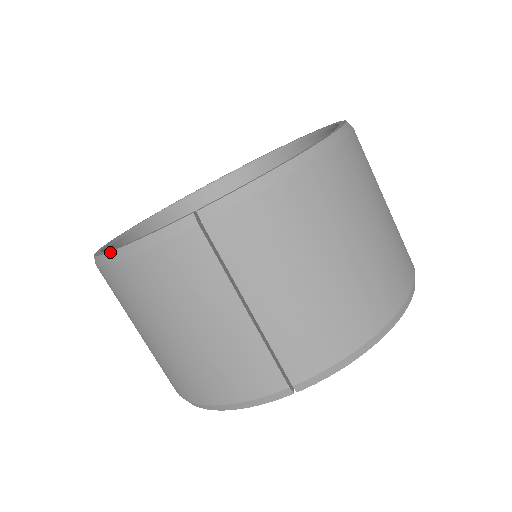
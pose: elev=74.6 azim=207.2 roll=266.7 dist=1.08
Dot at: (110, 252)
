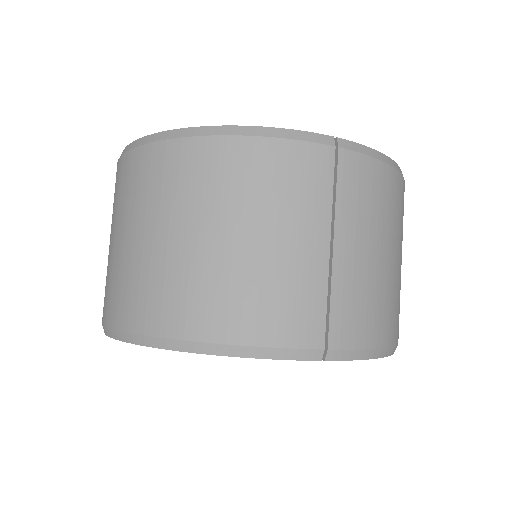
Dot at: (214, 126)
